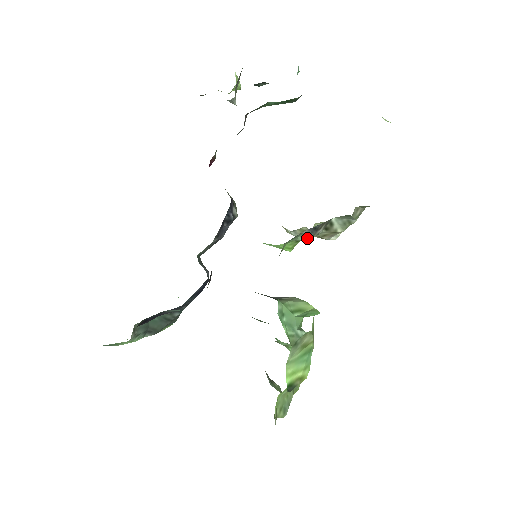
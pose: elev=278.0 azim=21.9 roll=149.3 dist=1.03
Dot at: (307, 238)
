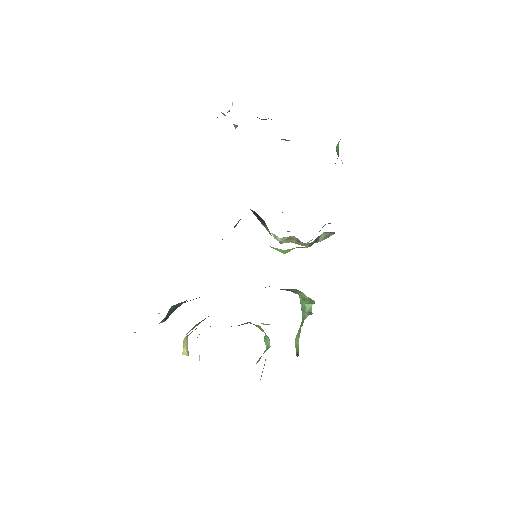
Dot at: (309, 246)
